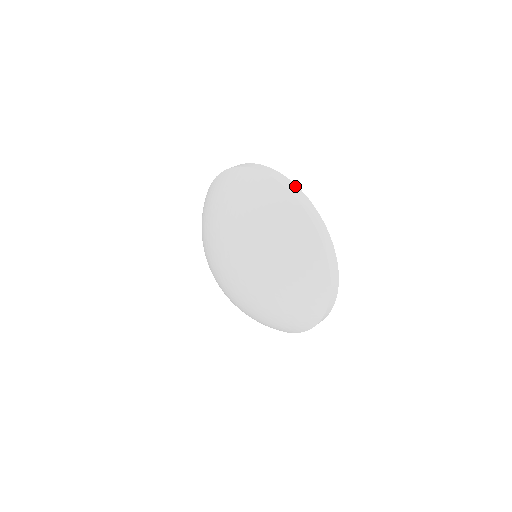
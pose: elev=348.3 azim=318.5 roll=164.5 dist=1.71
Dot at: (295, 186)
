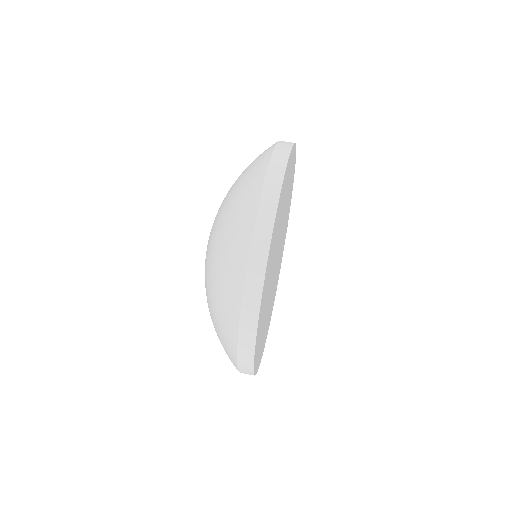
Dot at: (284, 166)
